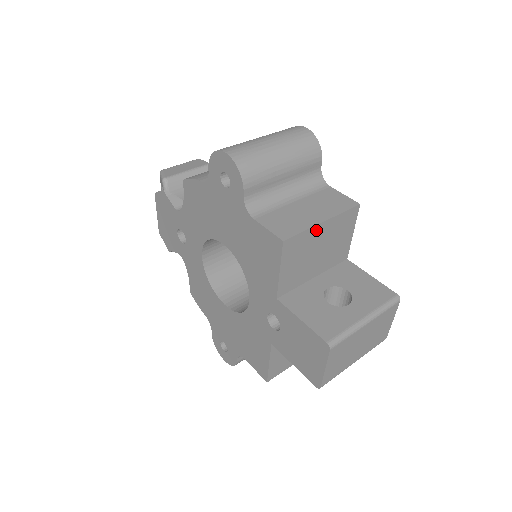
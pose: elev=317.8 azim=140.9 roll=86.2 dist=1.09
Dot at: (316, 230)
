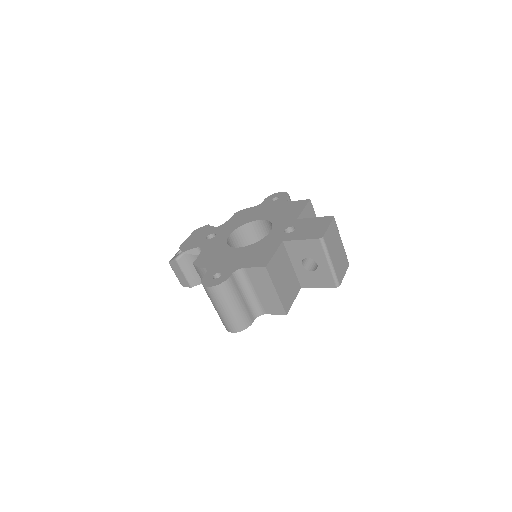
Dot at: occluded
